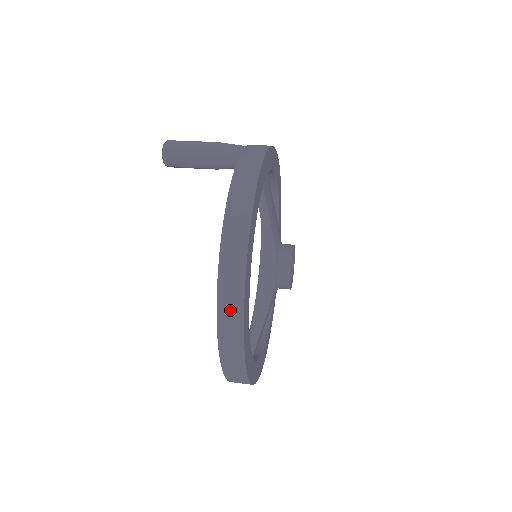
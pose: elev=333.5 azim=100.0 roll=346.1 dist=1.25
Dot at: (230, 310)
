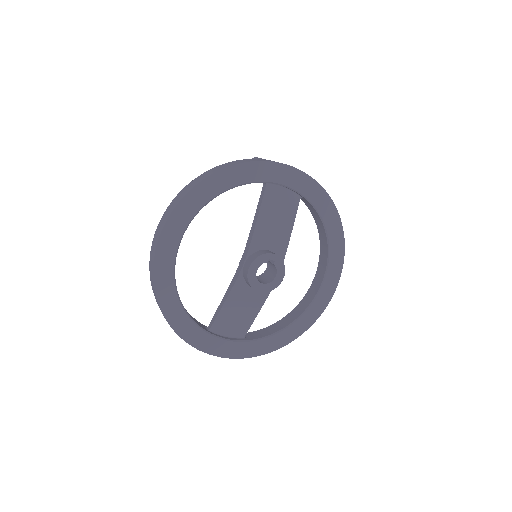
Dot at: (155, 241)
